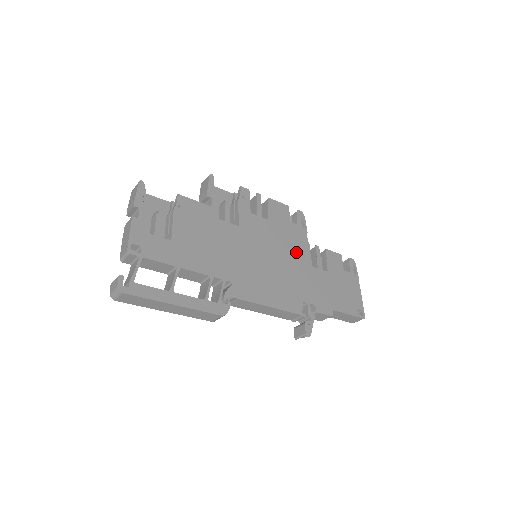
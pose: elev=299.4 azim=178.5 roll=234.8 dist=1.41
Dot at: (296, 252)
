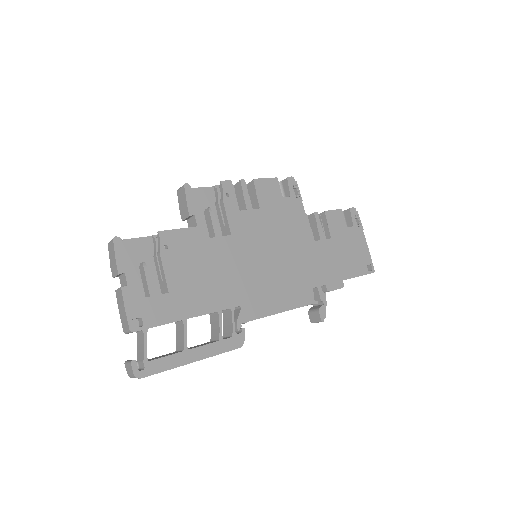
Dot at: (296, 233)
